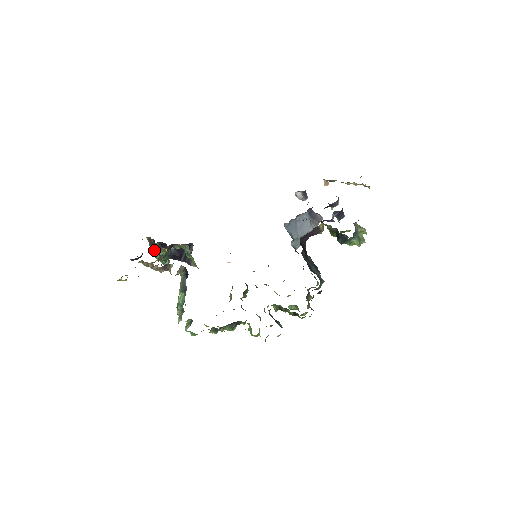
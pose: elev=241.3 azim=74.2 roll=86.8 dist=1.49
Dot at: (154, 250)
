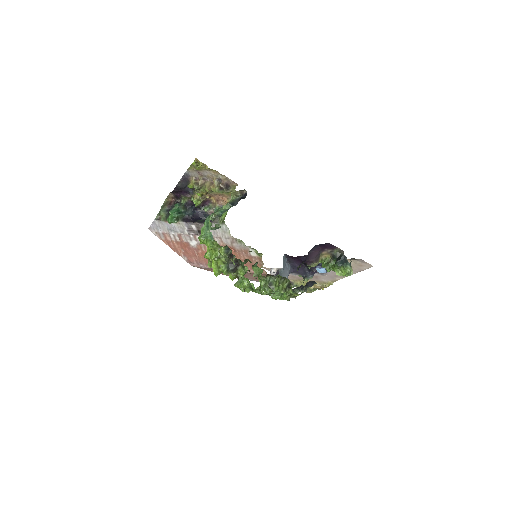
Dot at: (177, 204)
